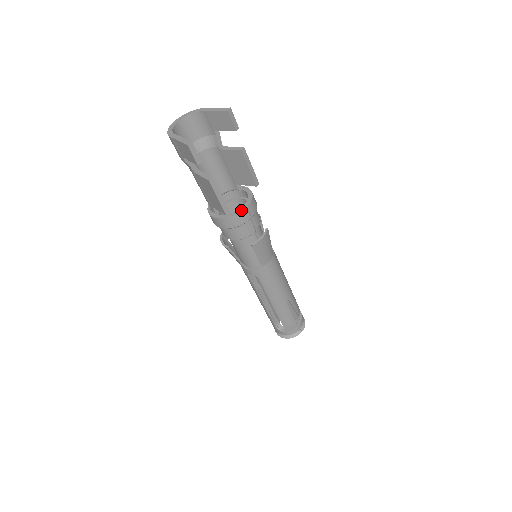
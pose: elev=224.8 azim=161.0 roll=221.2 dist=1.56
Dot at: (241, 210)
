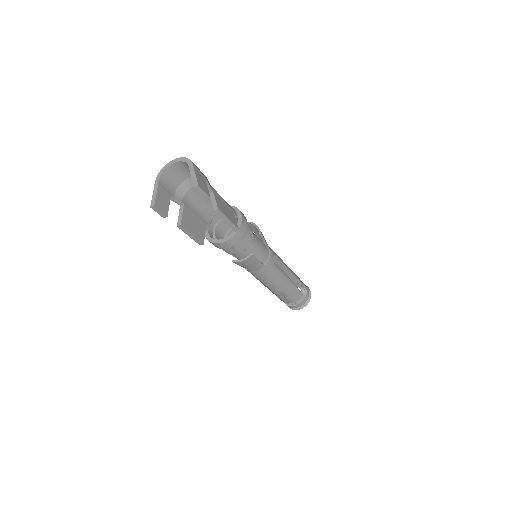
Dot at: (219, 242)
